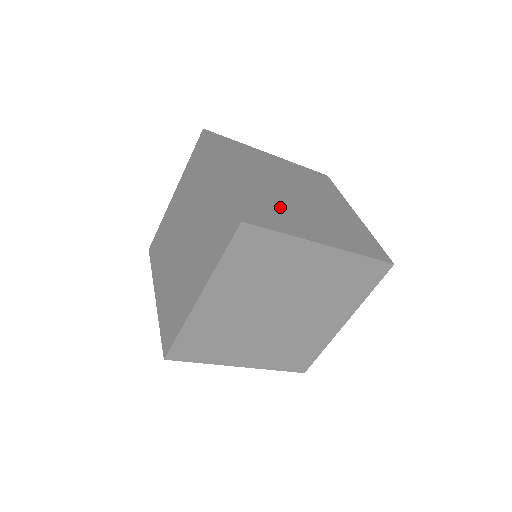
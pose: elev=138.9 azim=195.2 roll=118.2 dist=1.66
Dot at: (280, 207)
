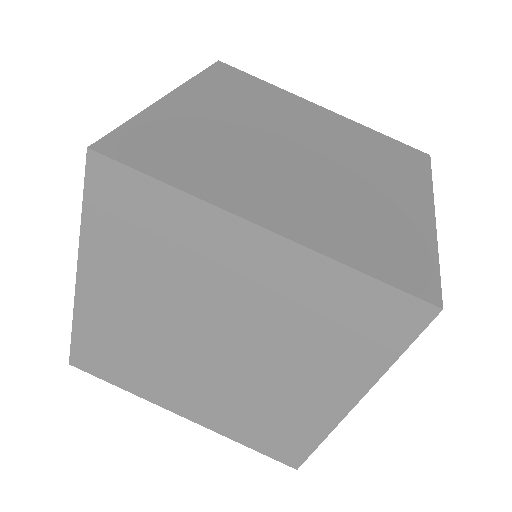
Dot at: (360, 208)
